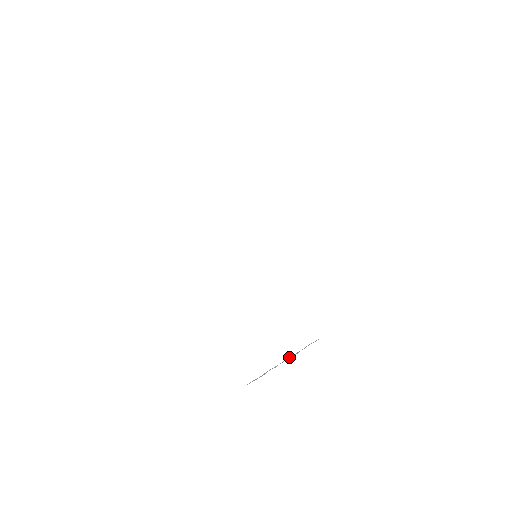
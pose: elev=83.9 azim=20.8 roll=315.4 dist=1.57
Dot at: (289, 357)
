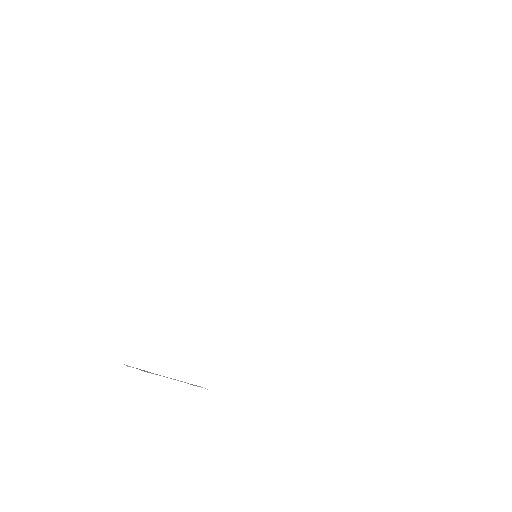
Dot at: occluded
